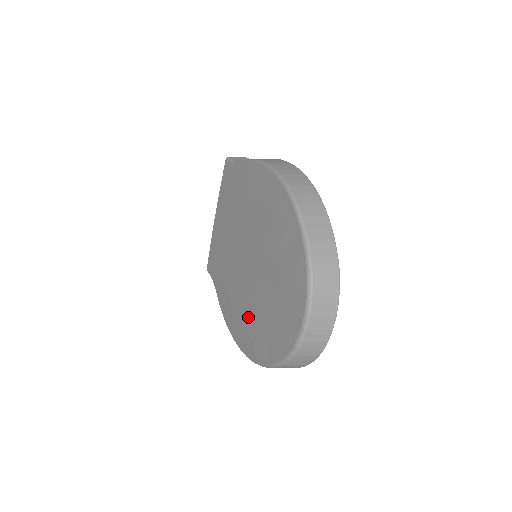
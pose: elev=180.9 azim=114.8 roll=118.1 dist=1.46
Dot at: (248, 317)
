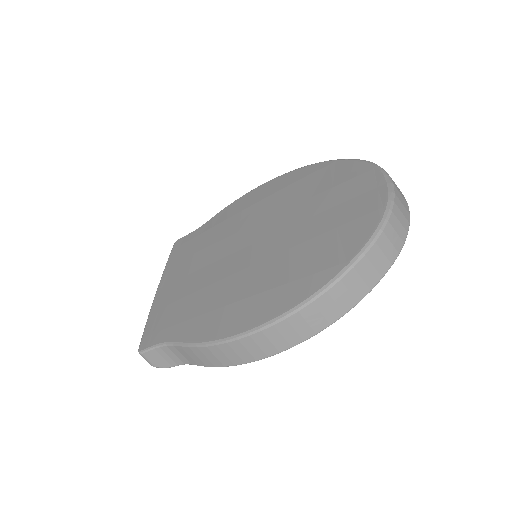
Dot at: (282, 270)
